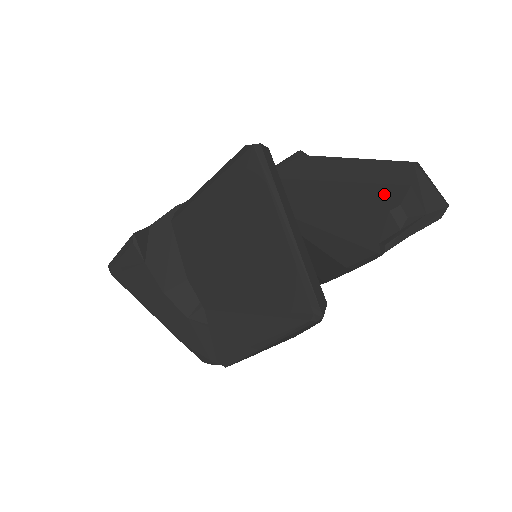
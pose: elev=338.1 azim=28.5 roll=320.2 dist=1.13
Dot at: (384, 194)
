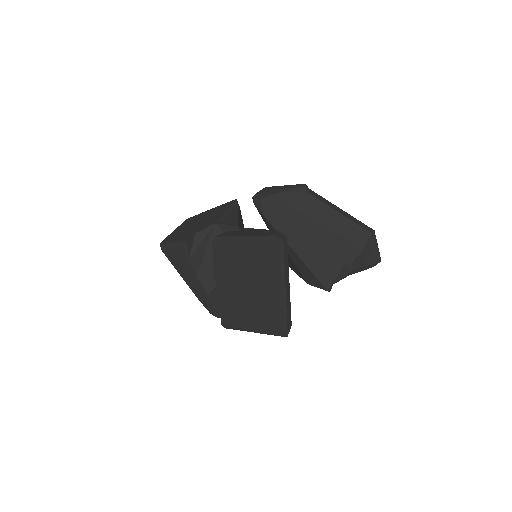
Dot at: (346, 249)
